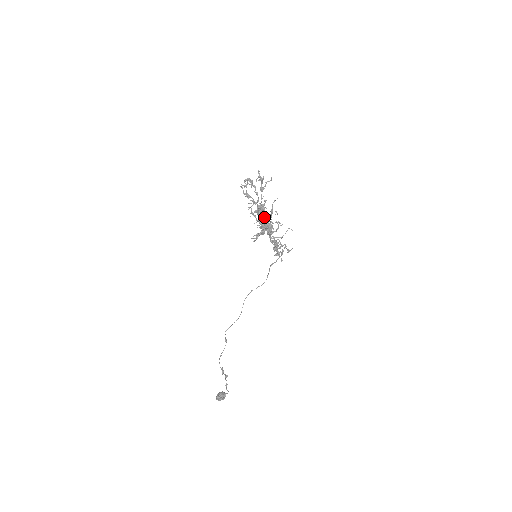
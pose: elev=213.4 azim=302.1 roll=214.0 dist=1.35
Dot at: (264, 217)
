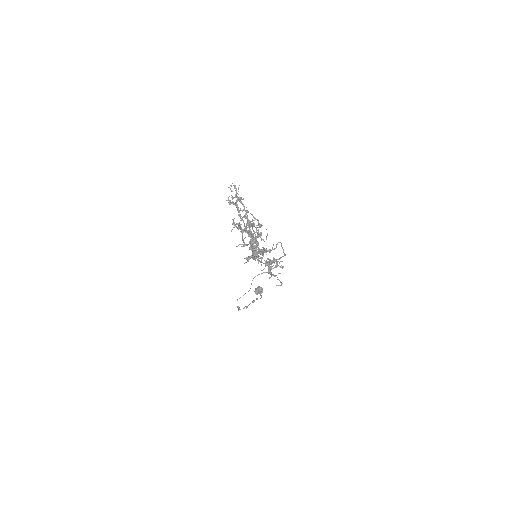
Dot at: (254, 242)
